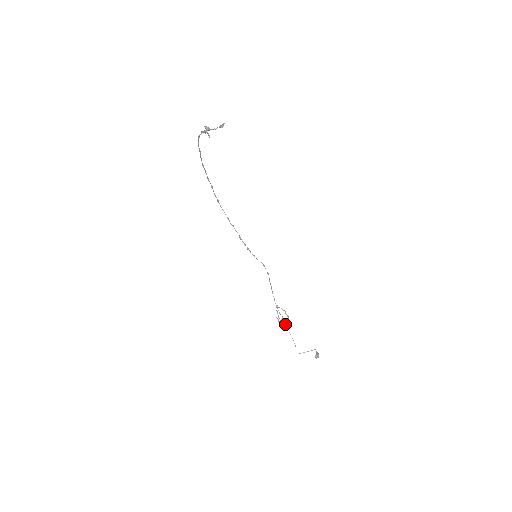
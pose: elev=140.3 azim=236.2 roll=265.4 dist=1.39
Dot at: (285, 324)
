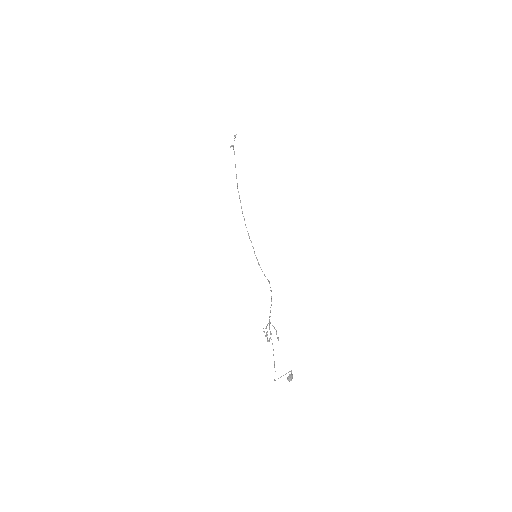
Dot at: occluded
